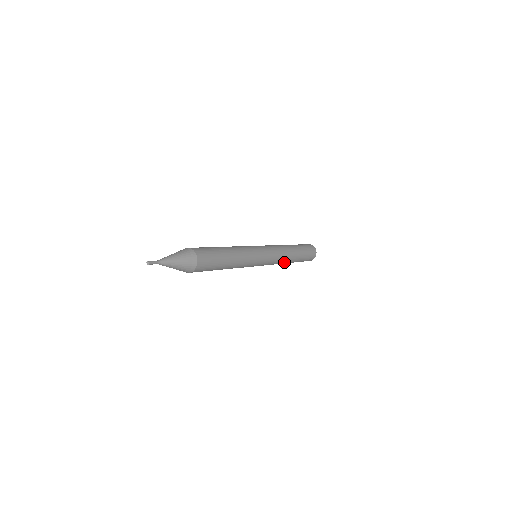
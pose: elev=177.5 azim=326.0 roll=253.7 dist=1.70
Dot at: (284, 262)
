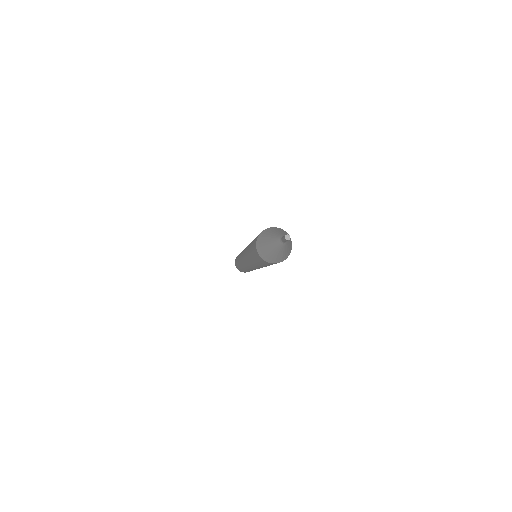
Dot at: occluded
